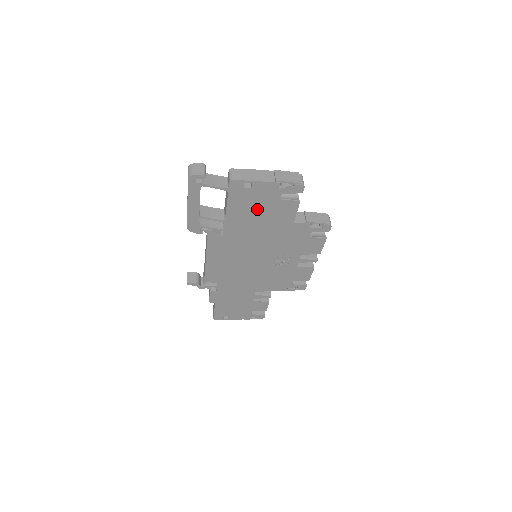
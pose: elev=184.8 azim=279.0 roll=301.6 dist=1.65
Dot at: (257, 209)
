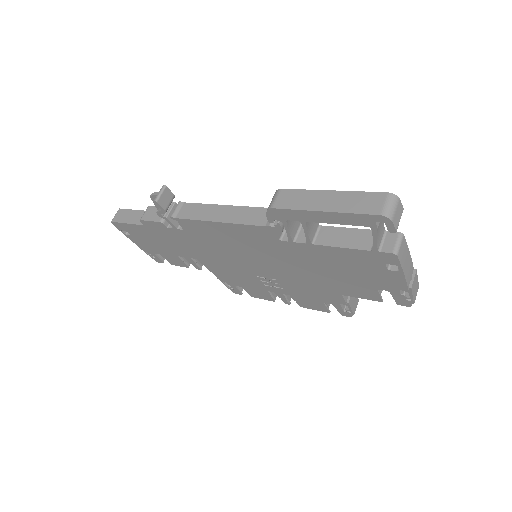
Dot at: (350, 271)
